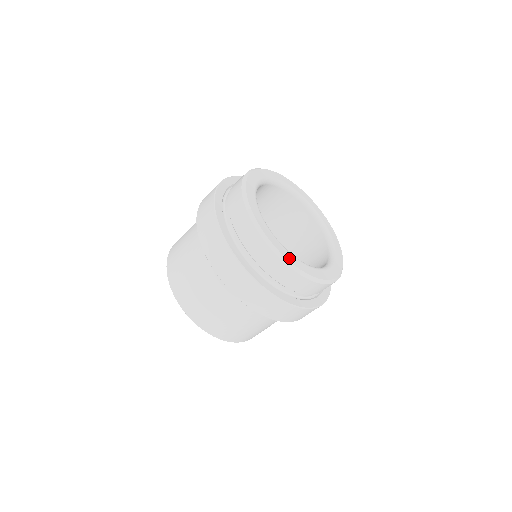
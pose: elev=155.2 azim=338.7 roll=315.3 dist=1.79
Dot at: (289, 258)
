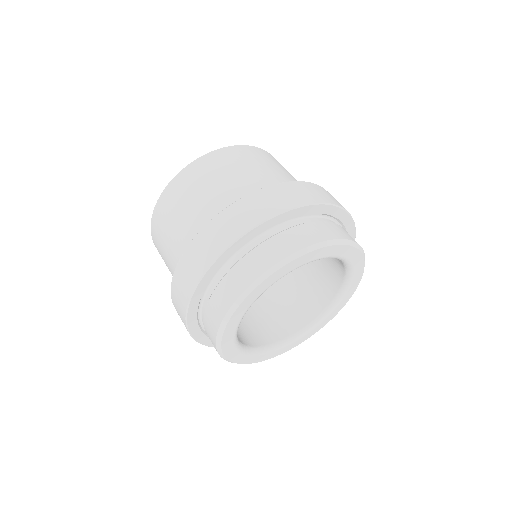
Dot at: (238, 360)
